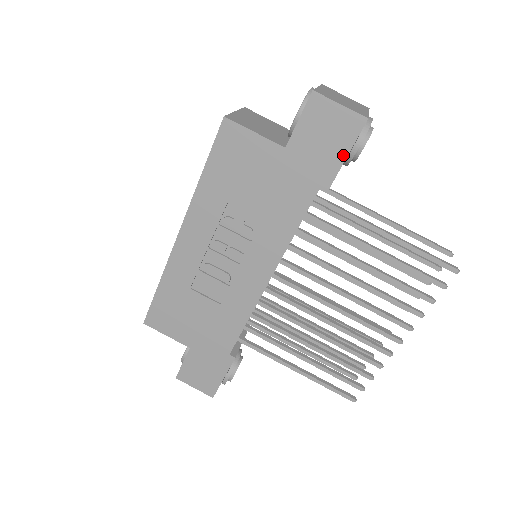
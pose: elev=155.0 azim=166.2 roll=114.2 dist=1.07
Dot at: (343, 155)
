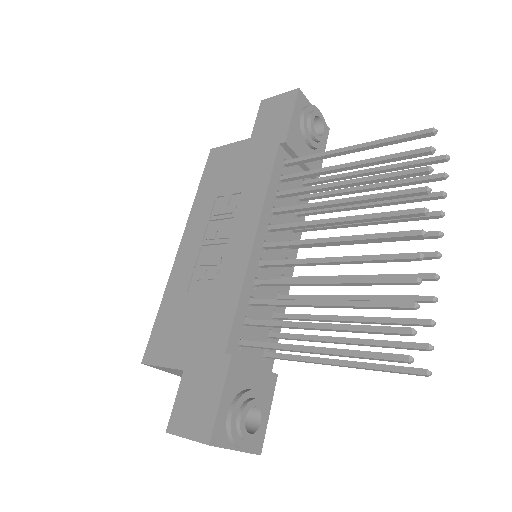
Dot at: (289, 115)
